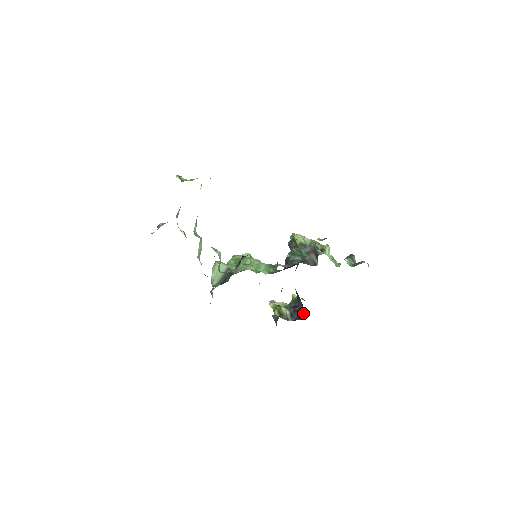
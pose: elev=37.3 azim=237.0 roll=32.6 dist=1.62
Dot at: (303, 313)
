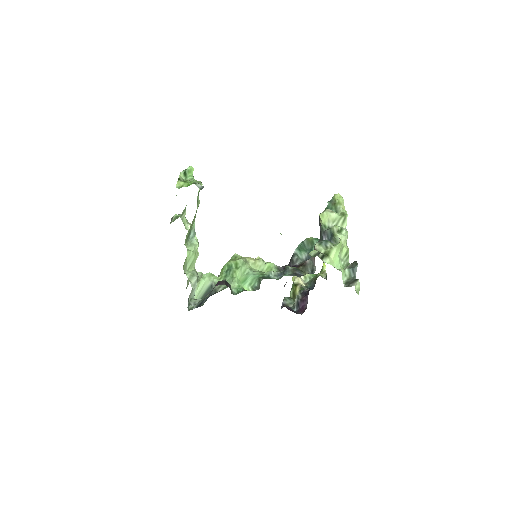
Dot at: (306, 307)
